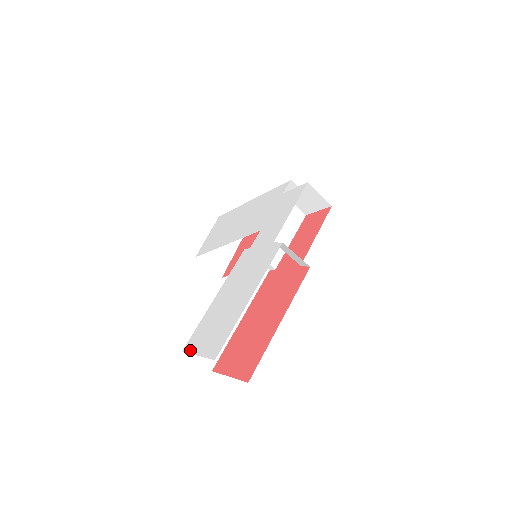
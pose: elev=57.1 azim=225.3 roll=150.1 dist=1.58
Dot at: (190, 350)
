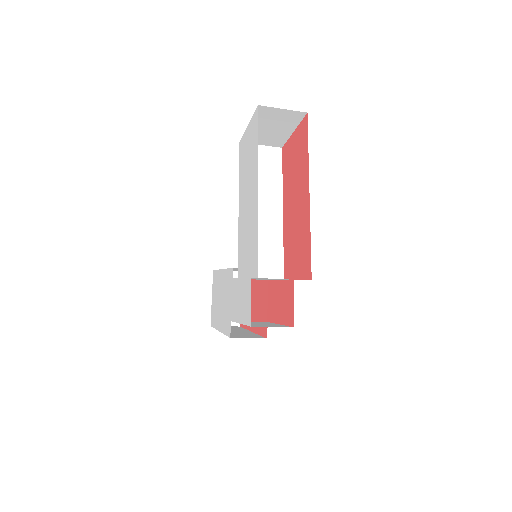
Dot at: (213, 283)
